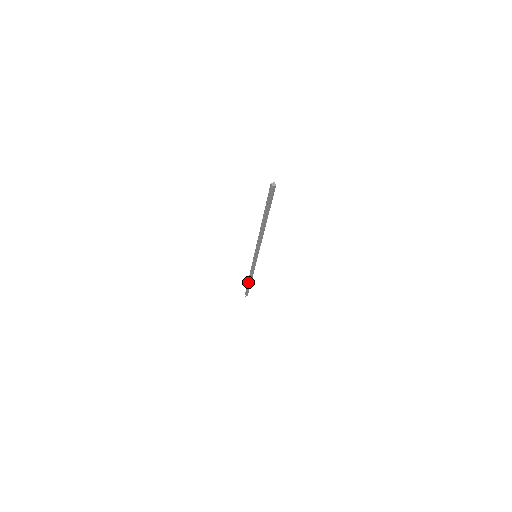
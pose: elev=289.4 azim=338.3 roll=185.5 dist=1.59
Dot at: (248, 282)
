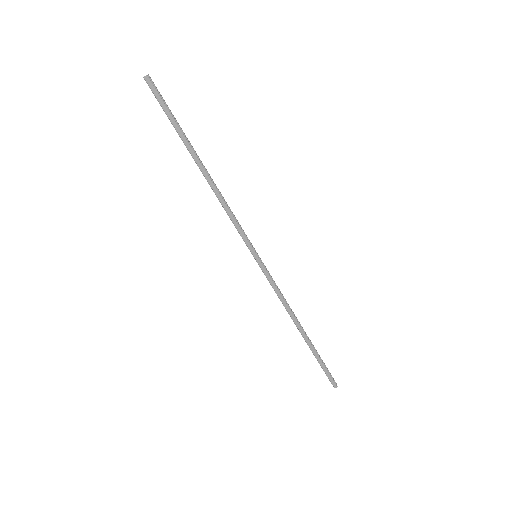
Dot at: (306, 340)
